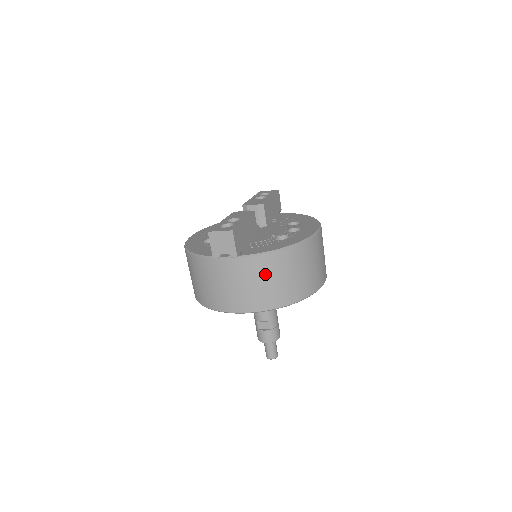
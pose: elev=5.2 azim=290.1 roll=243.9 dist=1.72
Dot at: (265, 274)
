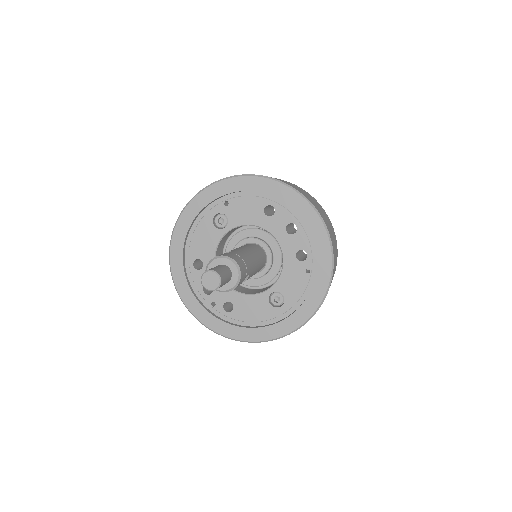
Dot at: occluded
